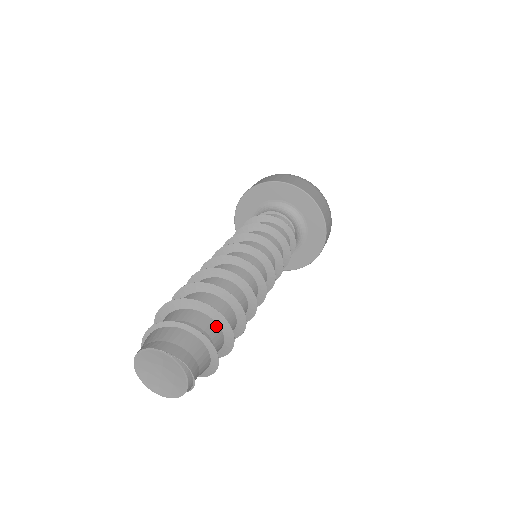
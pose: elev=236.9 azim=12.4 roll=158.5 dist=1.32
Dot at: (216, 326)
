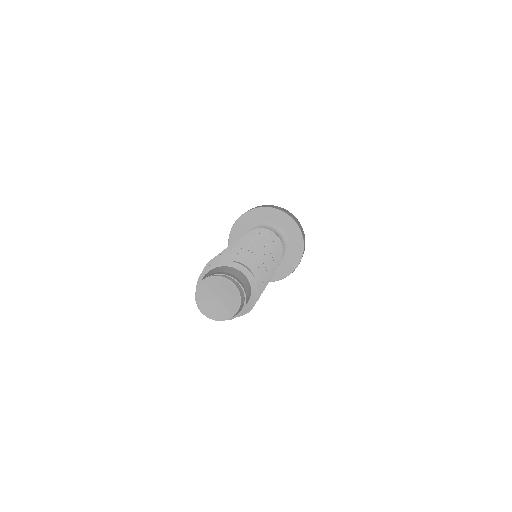
Dot at: occluded
